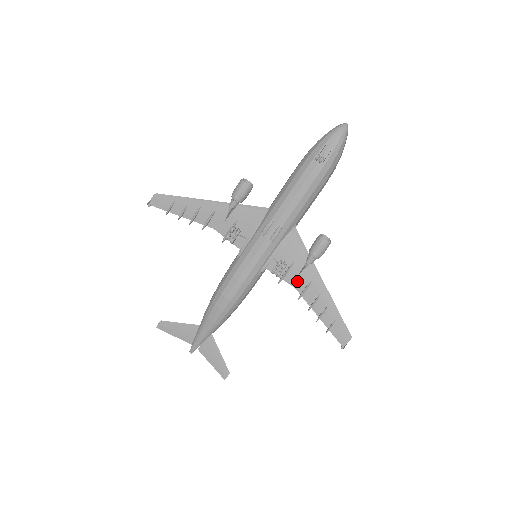
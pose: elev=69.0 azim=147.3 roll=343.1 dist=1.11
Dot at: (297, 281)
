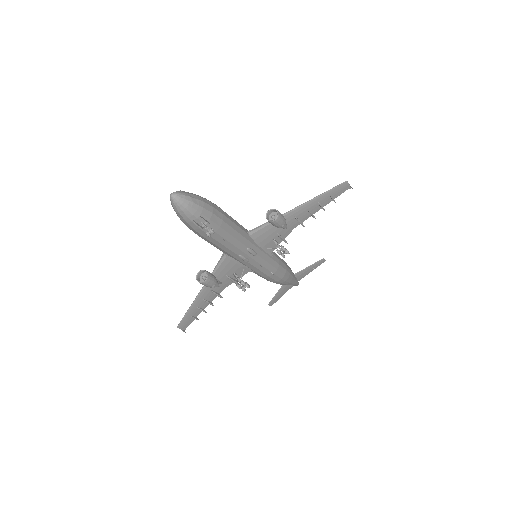
Dot at: (290, 228)
